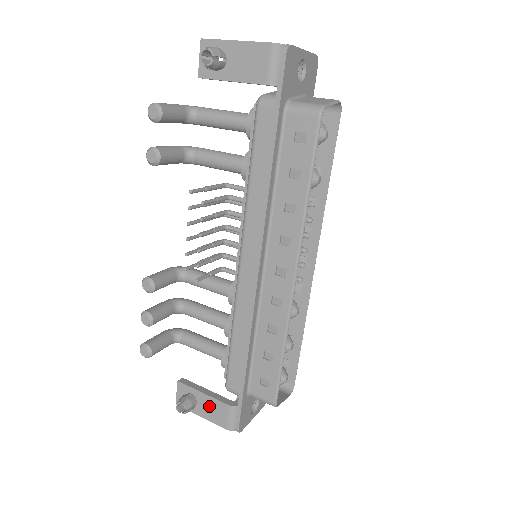
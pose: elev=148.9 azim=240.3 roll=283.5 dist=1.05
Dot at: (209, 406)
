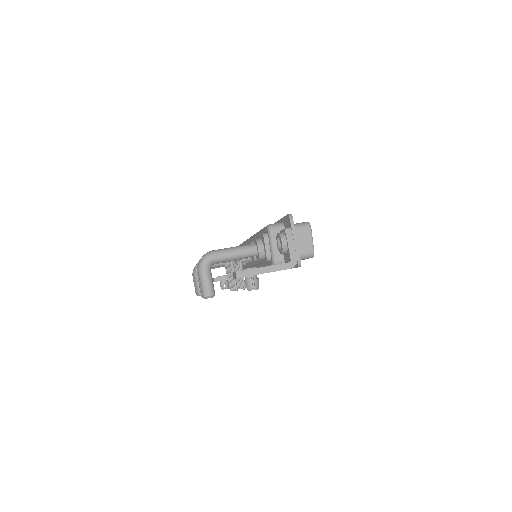
Dot at: occluded
